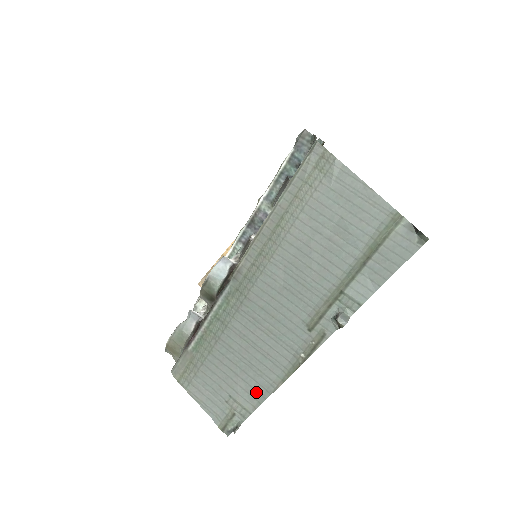
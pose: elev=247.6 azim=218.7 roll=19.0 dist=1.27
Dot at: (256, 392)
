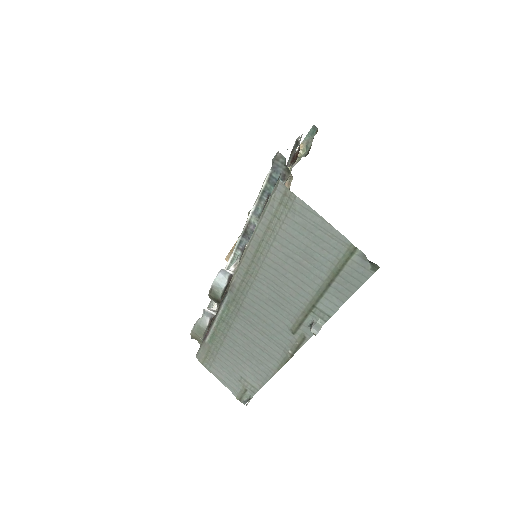
Dot at: (260, 376)
